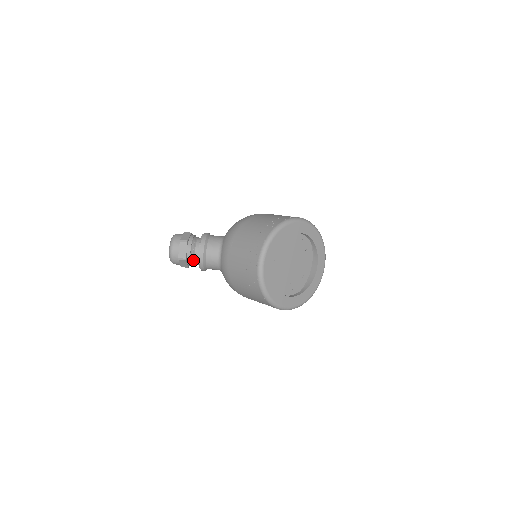
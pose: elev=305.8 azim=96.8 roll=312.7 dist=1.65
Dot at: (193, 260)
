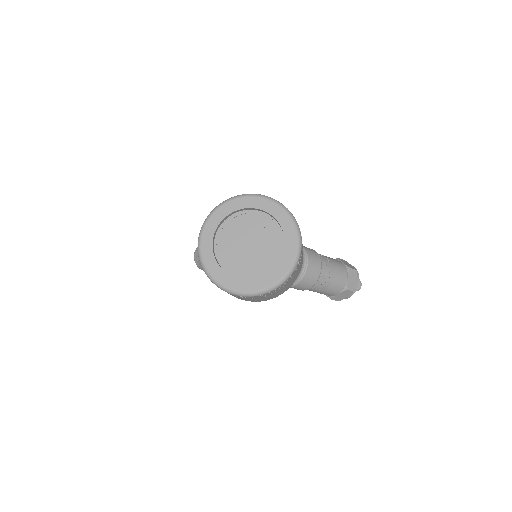
Dot at: occluded
